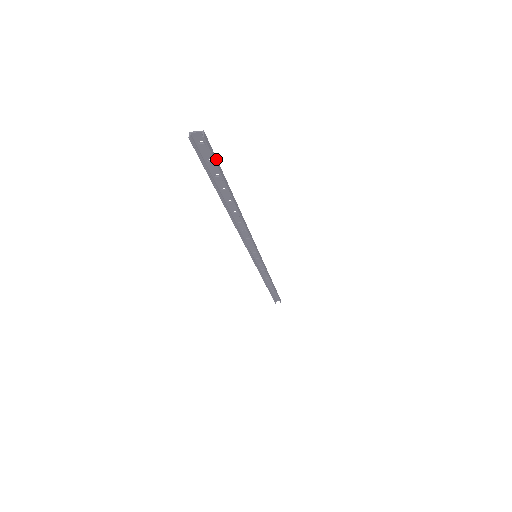
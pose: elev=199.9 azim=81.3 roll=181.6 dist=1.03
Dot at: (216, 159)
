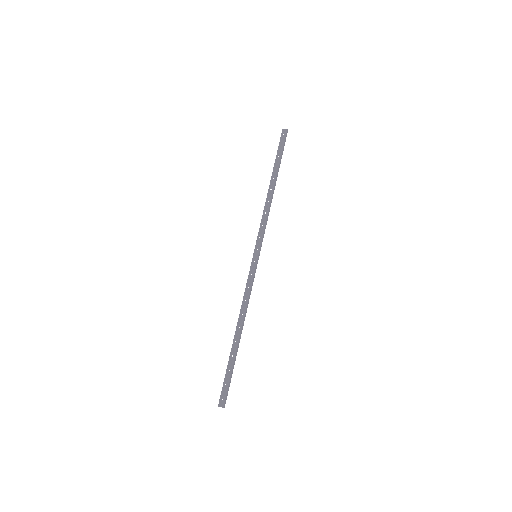
Dot at: (229, 386)
